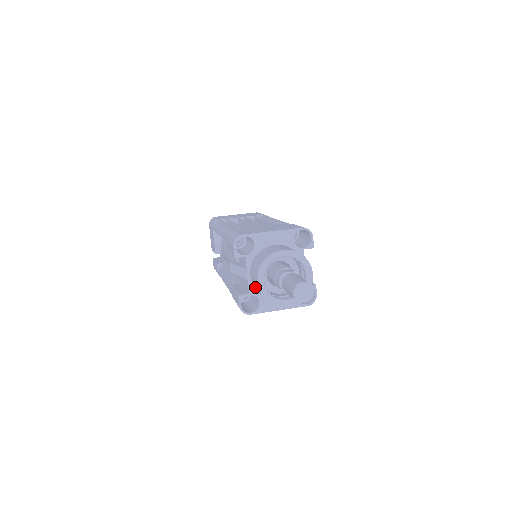
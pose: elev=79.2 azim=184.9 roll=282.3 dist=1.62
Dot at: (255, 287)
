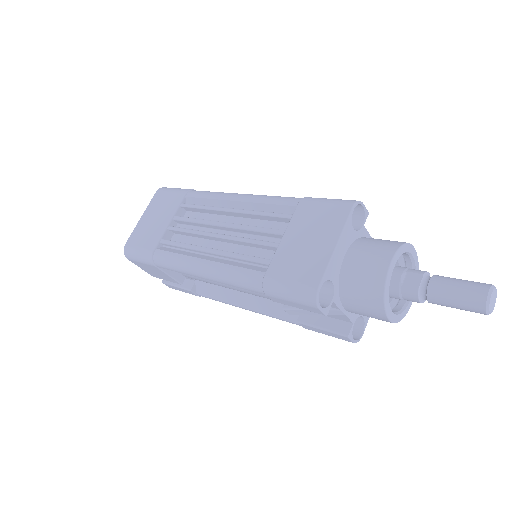
Dot at: occluded
